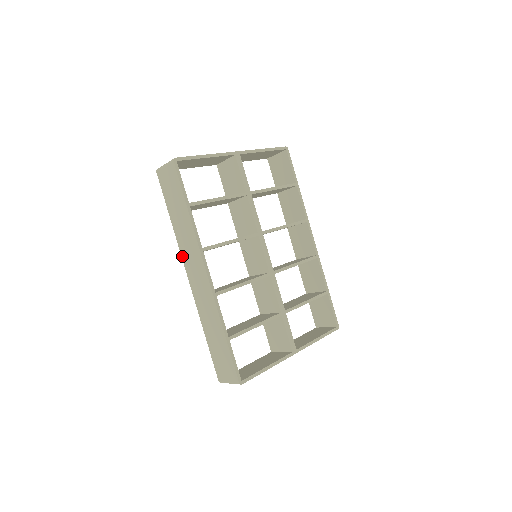
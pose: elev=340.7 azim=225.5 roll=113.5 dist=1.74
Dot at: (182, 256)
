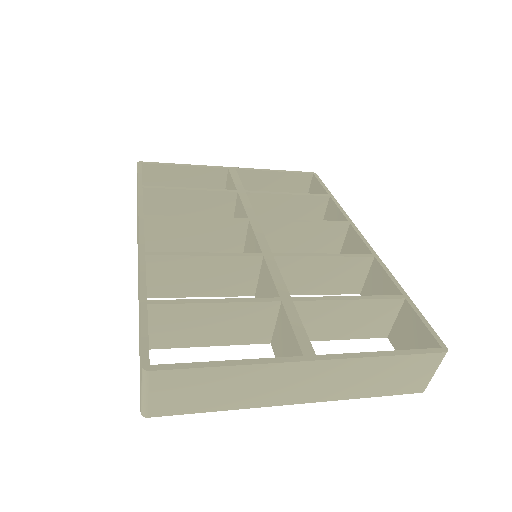
Dot at: occluded
